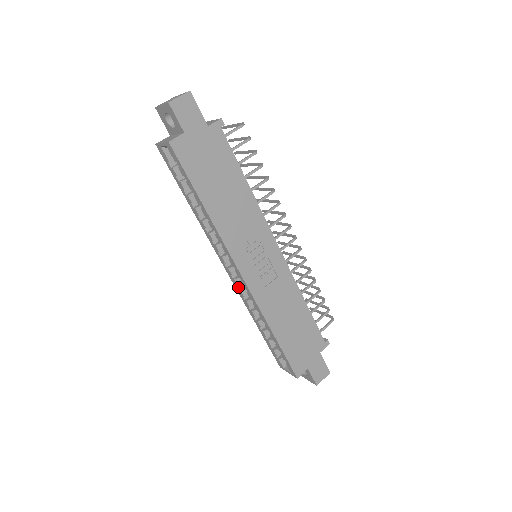
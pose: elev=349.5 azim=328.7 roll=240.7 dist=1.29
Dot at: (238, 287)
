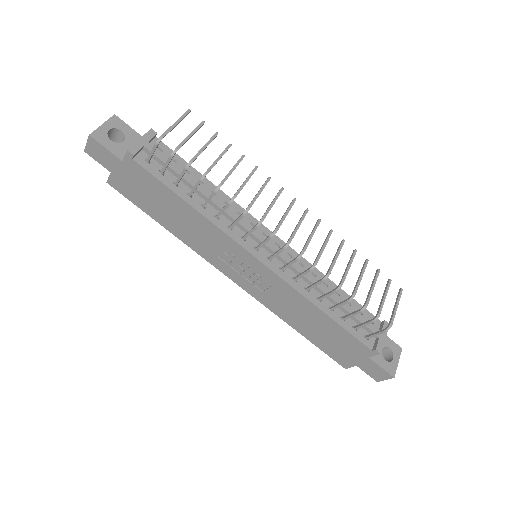
Dot at: occluded
